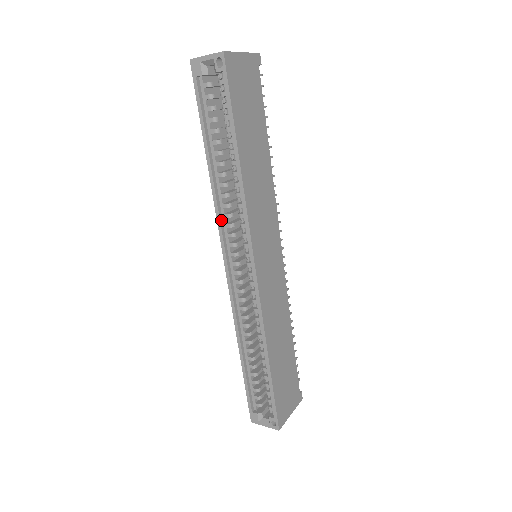
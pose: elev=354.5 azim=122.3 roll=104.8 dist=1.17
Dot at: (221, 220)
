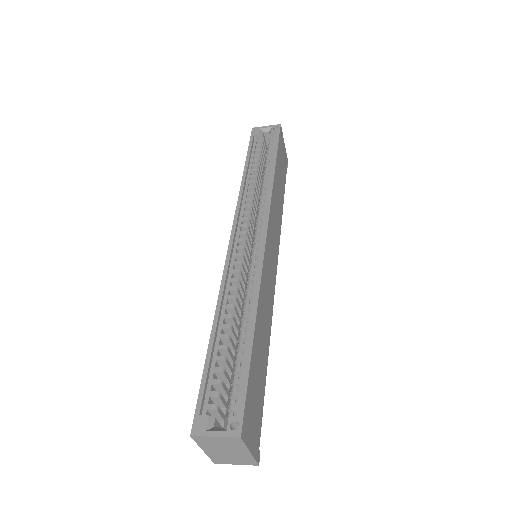
Dot at: (240, 207)
